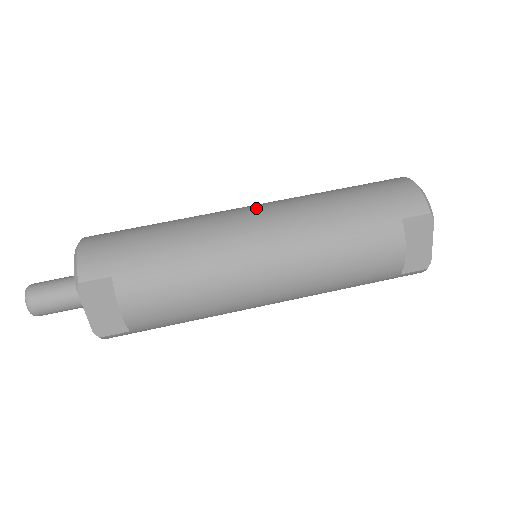
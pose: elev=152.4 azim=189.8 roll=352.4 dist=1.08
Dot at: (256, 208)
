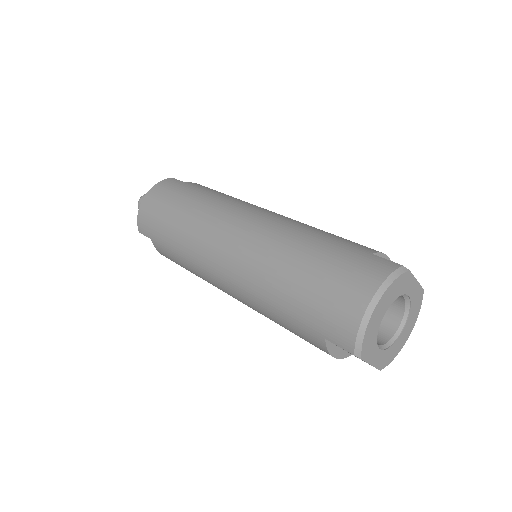
Dot at: (234, 238)
